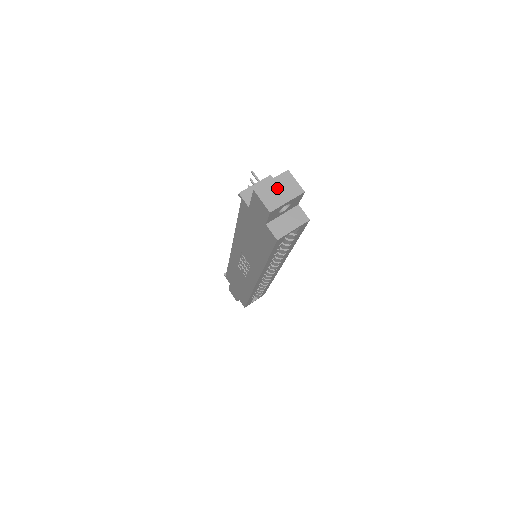
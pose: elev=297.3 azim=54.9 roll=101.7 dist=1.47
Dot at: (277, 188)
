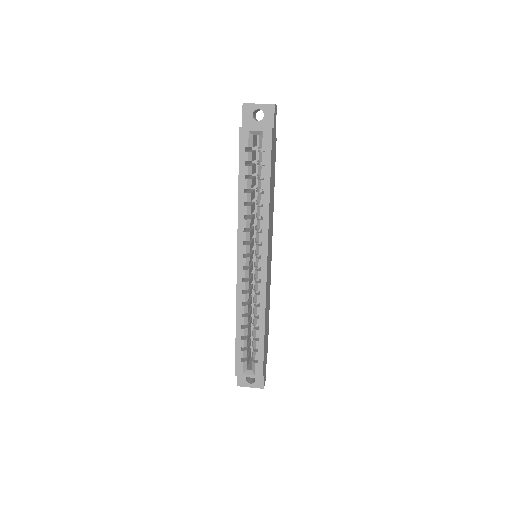
Dot at: occluded
